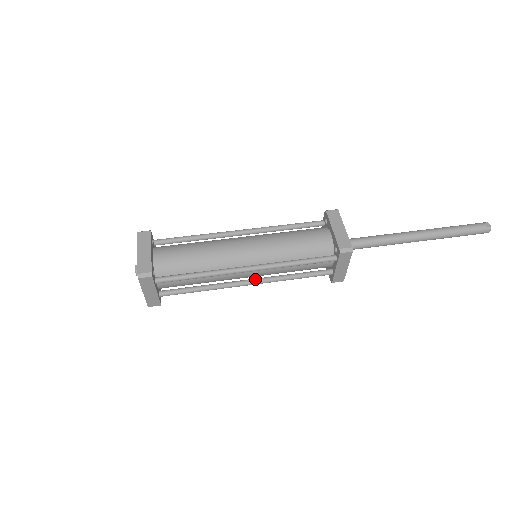
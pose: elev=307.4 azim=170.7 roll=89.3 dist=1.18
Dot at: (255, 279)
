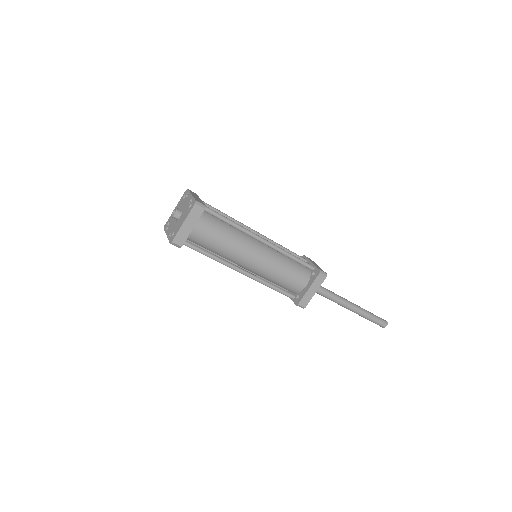
Dot at: occluded
